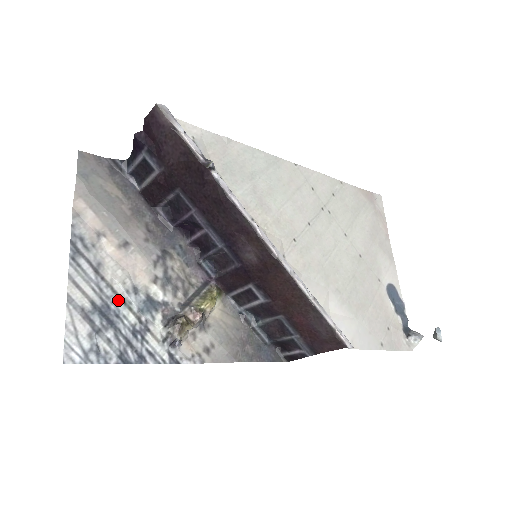
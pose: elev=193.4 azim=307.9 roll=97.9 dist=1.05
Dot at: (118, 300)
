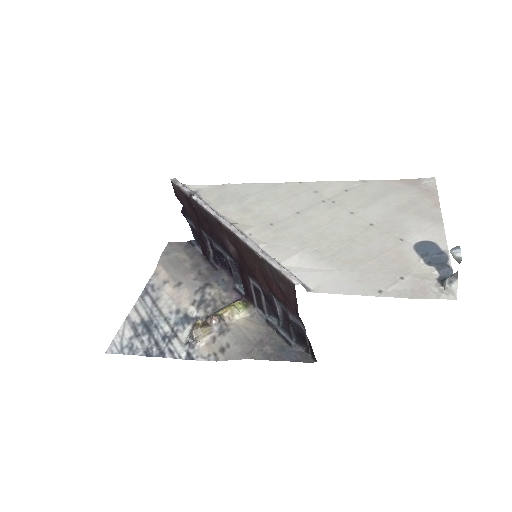
Dot at: (161, 318)
